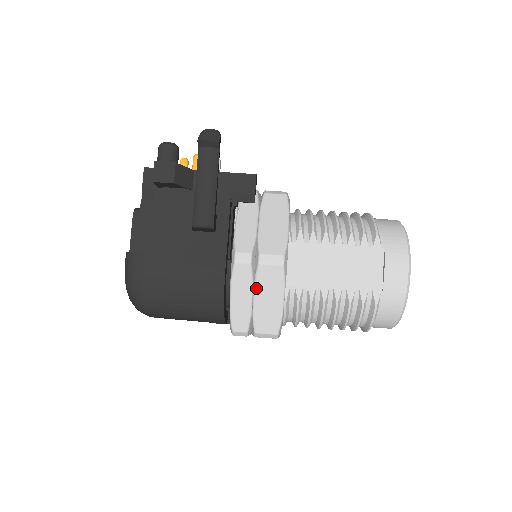
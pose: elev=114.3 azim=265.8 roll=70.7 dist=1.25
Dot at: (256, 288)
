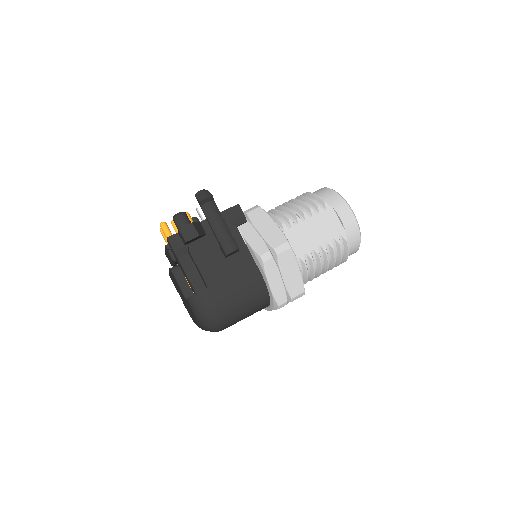
Dot at: (282, 270)
